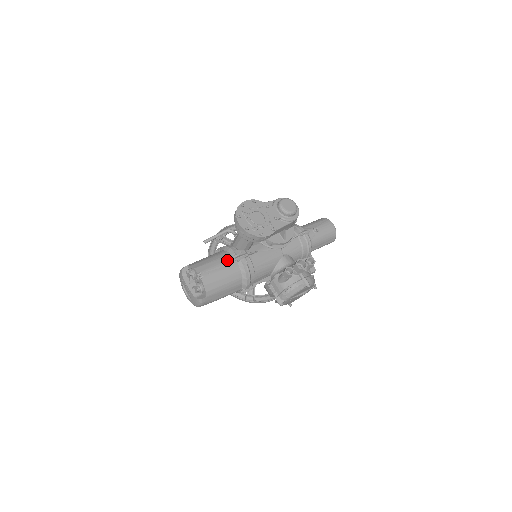
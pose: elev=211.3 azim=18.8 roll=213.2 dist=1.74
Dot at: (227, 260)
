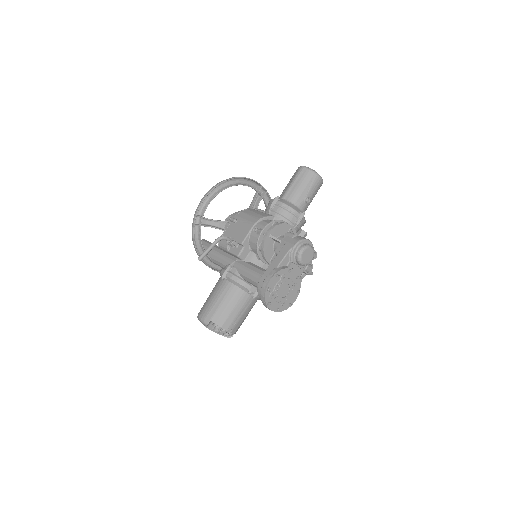
Dot at: (245, 301)
